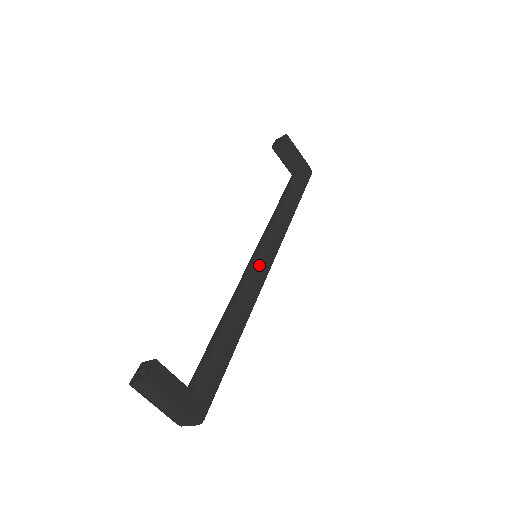
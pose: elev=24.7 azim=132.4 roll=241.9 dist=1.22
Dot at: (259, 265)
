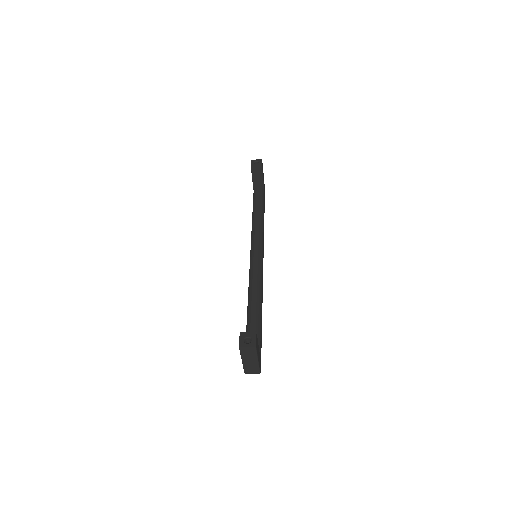
Dot at: (262, 264)
